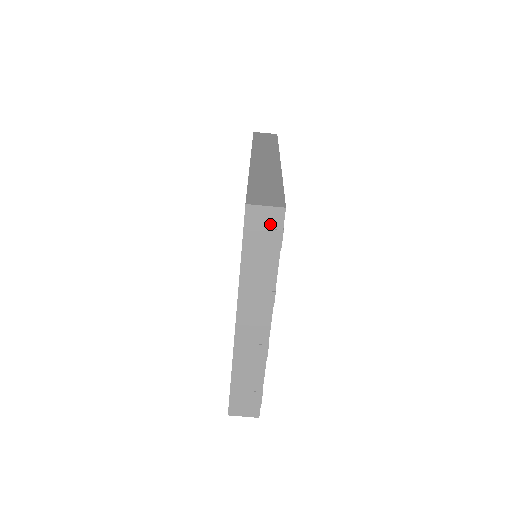
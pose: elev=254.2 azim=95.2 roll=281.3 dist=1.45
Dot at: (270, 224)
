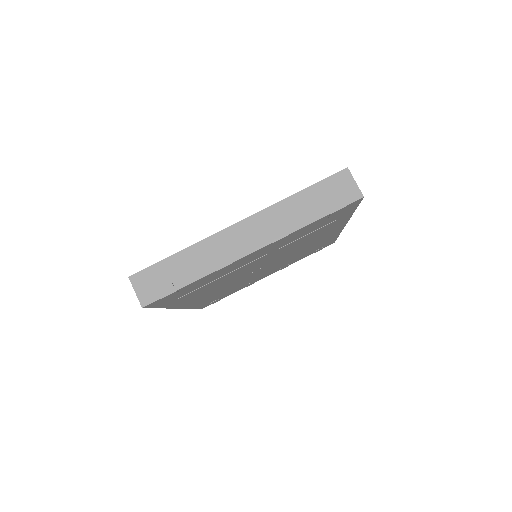
Dot at: (344, 194)
